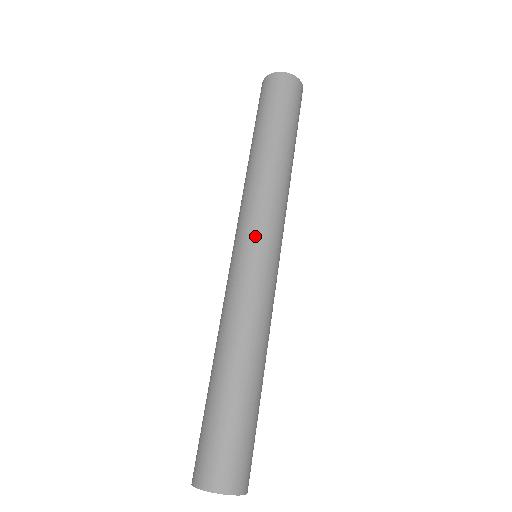
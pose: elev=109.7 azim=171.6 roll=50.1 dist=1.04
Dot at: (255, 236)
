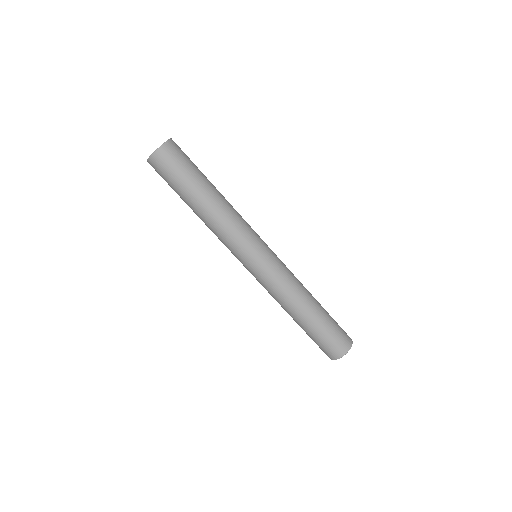
Dot at: (241, 261)
